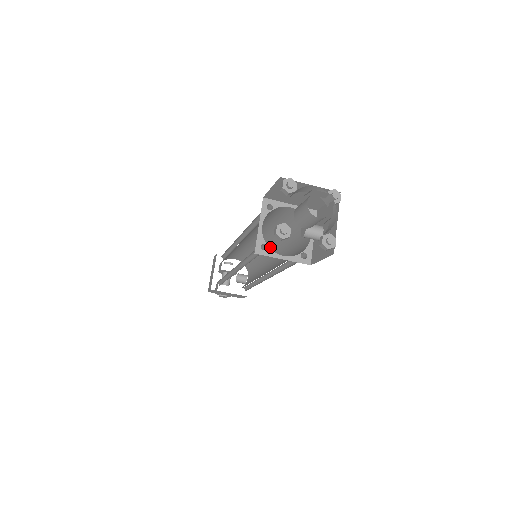
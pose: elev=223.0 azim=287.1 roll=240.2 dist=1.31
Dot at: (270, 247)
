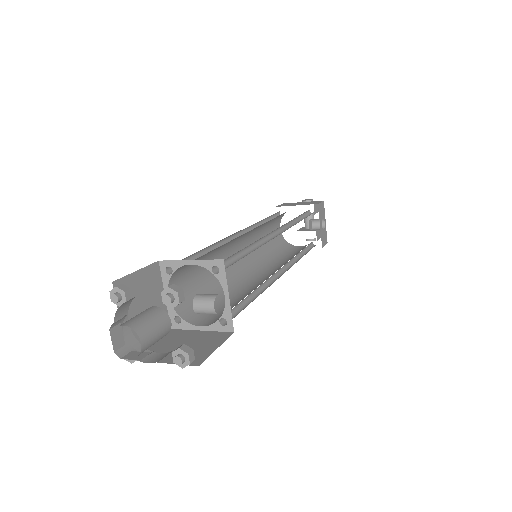
Dot at: (273, 237)
